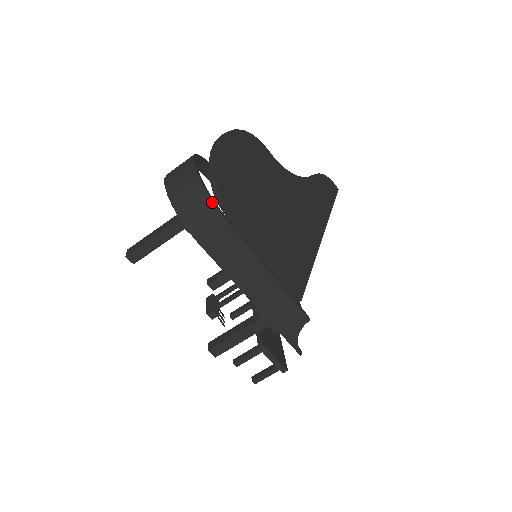
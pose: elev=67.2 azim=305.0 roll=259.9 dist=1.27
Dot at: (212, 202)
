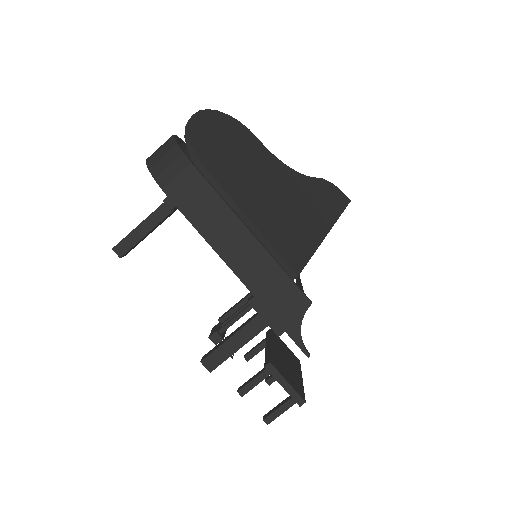
Dot at: (185, 156)
